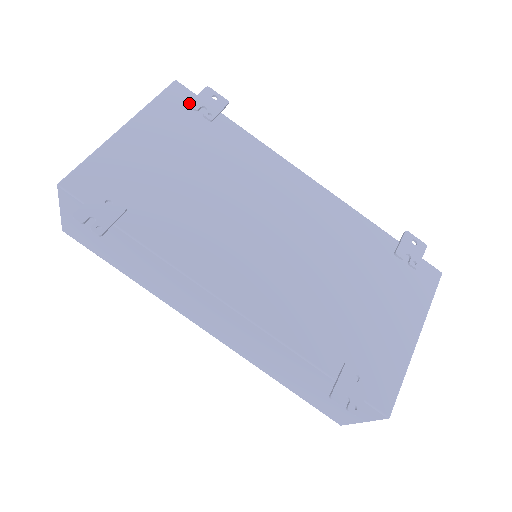
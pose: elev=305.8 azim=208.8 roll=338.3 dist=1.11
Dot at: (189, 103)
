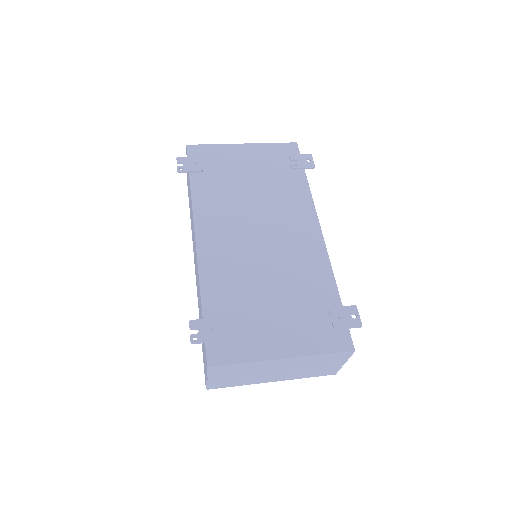
Dot at: (290, 154)
